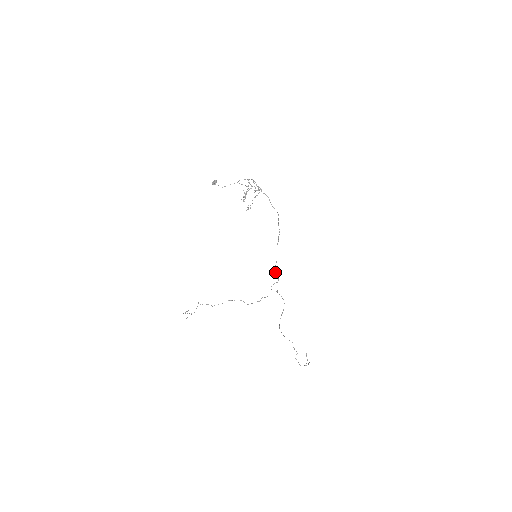
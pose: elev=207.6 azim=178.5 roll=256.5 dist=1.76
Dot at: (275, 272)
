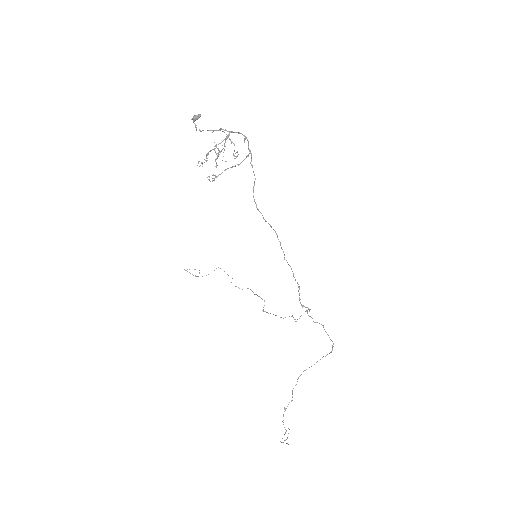
Dot at: occluded
